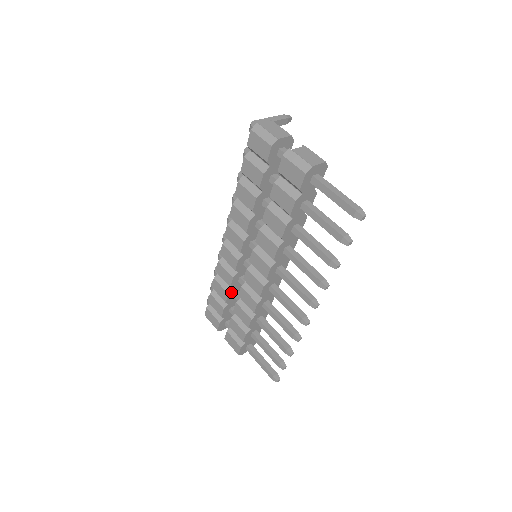
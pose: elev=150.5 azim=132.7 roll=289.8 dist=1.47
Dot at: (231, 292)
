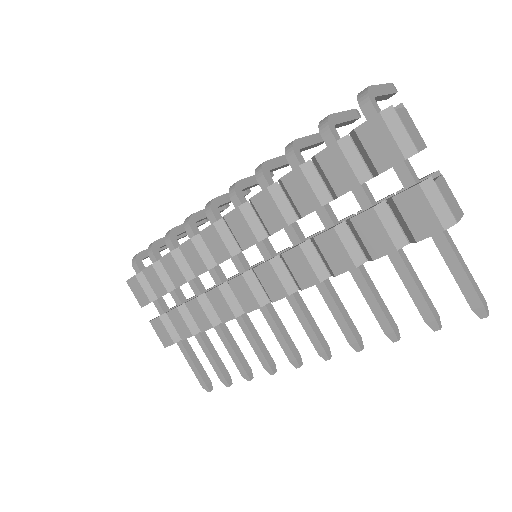
Dot at: (191, 279)
